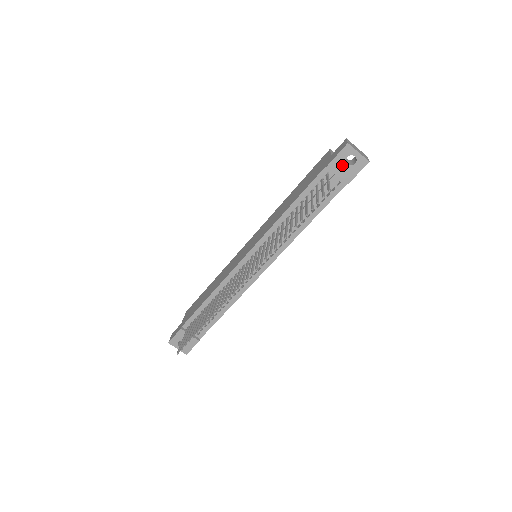
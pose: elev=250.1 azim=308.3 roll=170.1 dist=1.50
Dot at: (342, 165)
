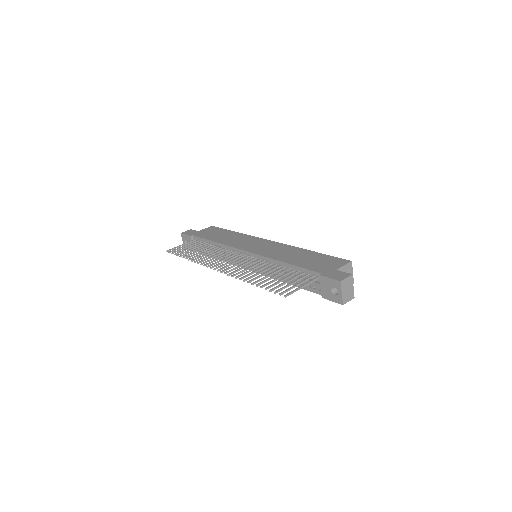
Dot at: (328, 286)
